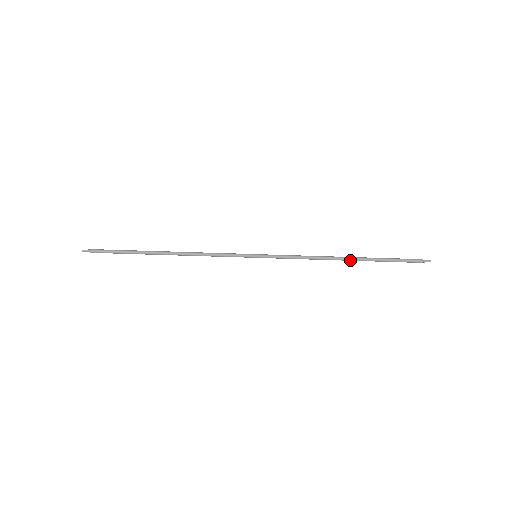
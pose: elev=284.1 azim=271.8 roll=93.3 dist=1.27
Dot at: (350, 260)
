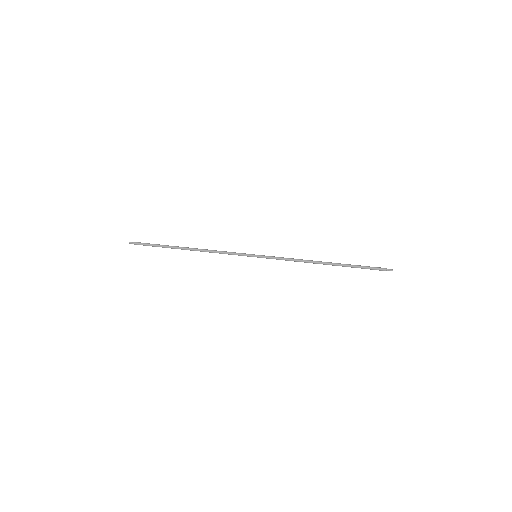
Dot at: (328, 264)
